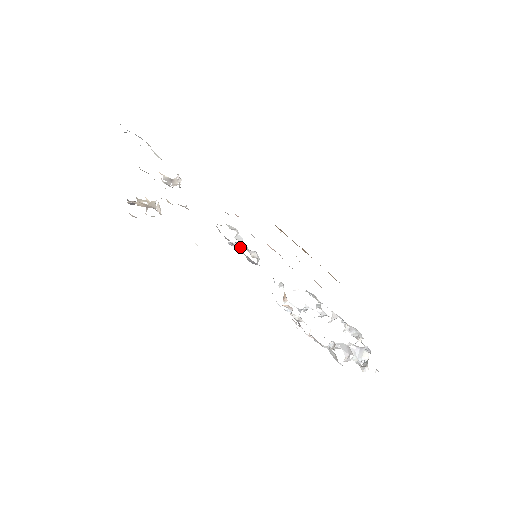
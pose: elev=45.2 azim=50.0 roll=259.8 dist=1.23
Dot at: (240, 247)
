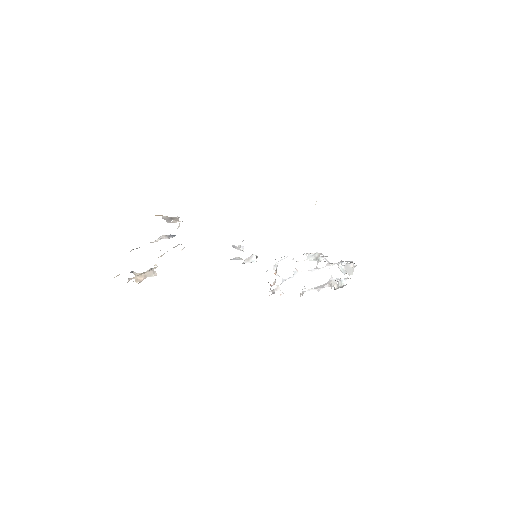
Dot at: occluded
